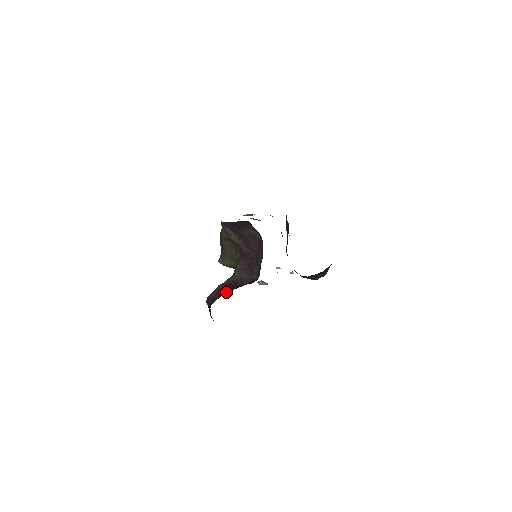
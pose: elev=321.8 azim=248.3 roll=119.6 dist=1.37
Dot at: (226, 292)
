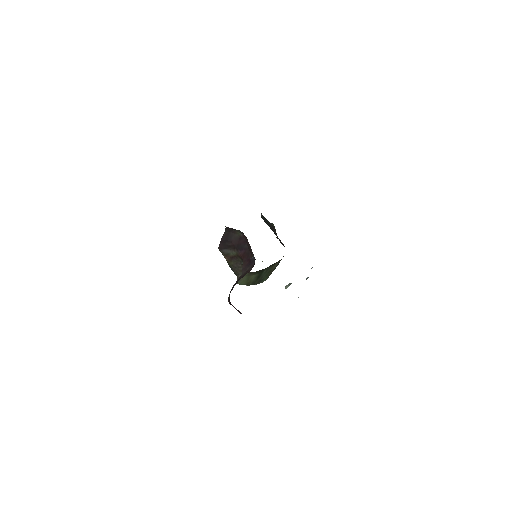
Dot at: occluded
